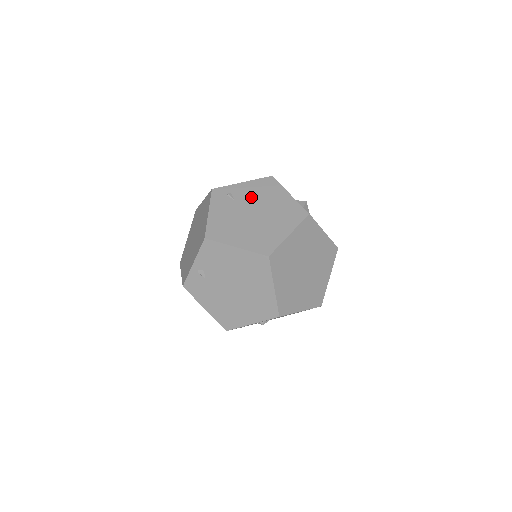
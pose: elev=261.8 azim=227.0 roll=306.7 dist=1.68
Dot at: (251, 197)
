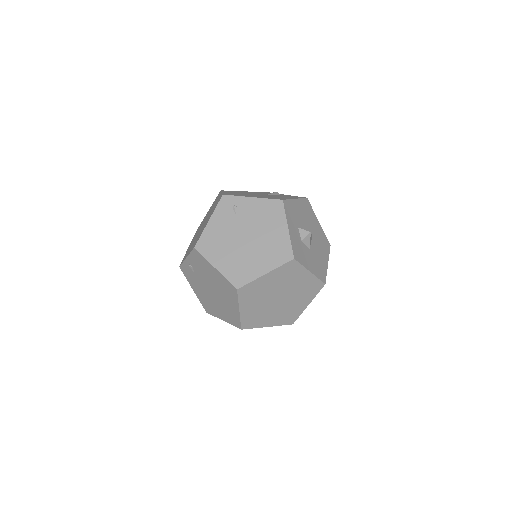
Dot at: (252, 218)
